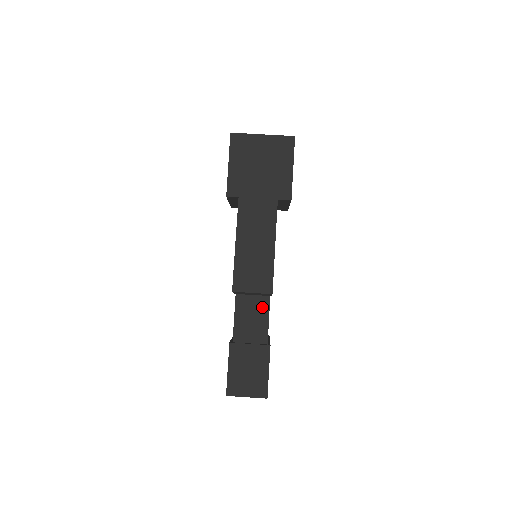
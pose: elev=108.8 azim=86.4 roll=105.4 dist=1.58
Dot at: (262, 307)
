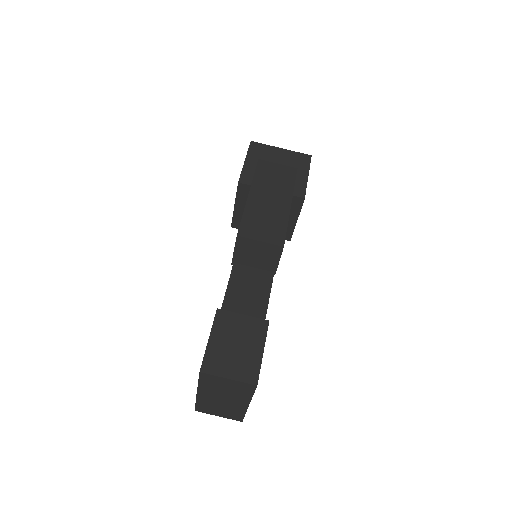
Dot at: (263, 281)
